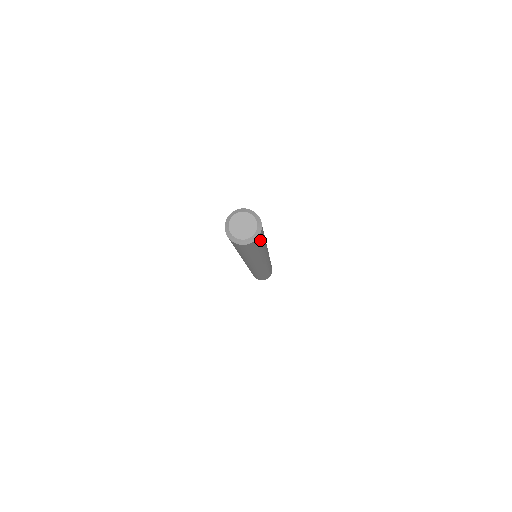
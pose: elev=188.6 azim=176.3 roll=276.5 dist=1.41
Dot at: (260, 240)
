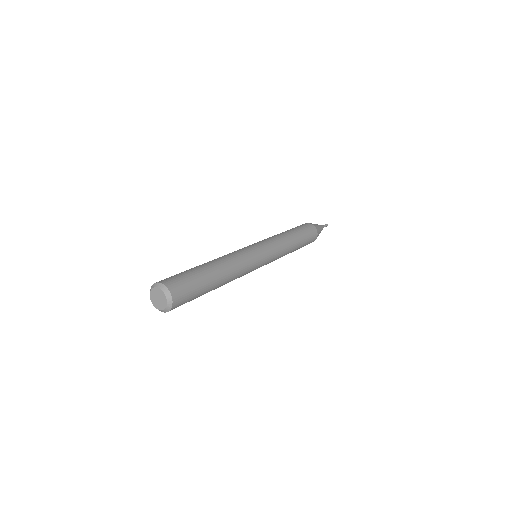
Dot at: (185, 302)
